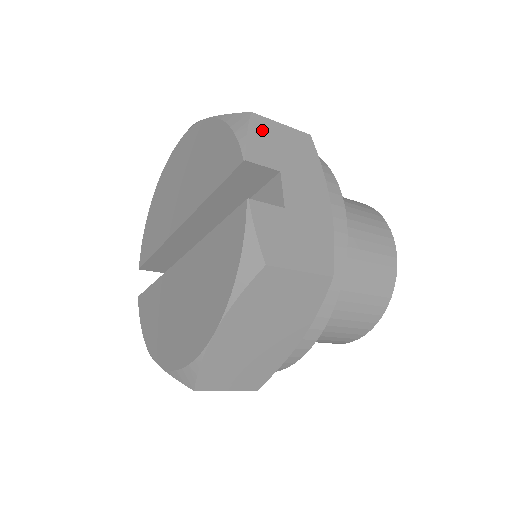
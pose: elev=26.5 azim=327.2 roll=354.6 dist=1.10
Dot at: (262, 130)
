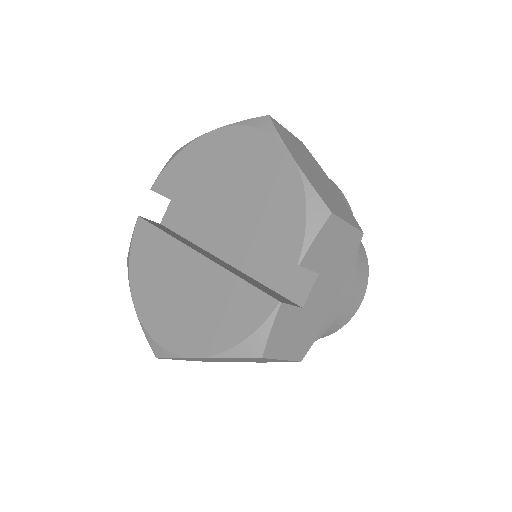
Dot at: (329, 232)
